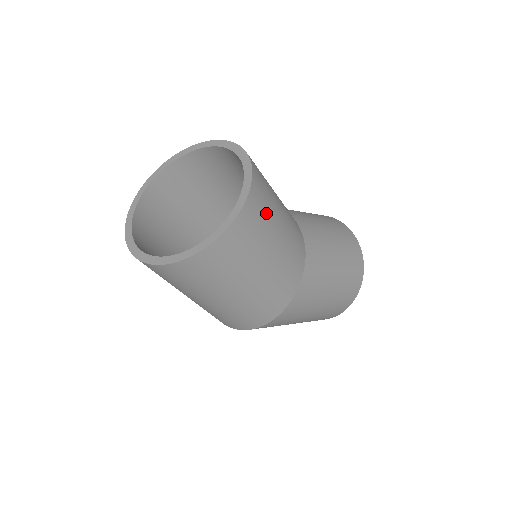
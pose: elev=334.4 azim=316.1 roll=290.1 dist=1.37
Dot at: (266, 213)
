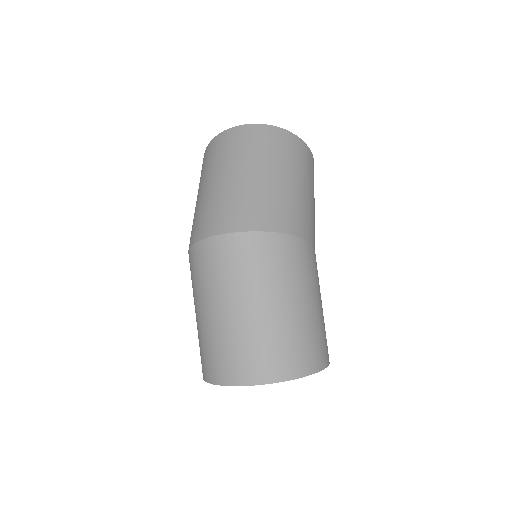
Dot at: occluded
